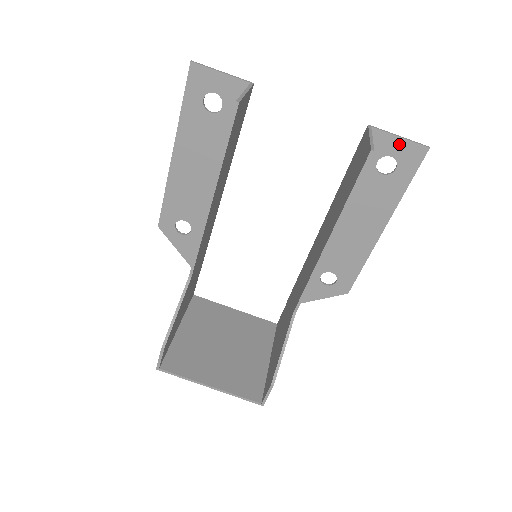
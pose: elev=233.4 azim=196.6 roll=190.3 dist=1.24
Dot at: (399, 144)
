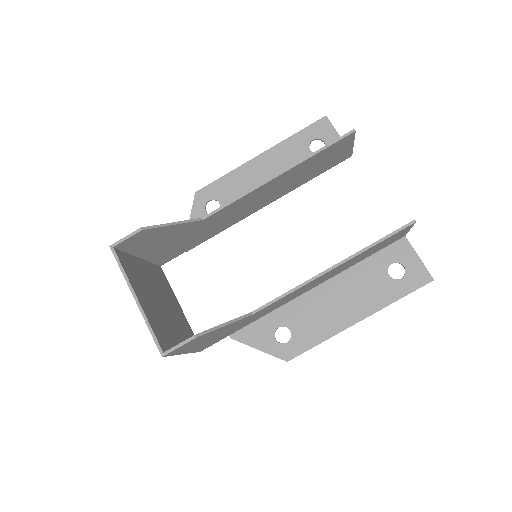
Dot at: (415, 262)
